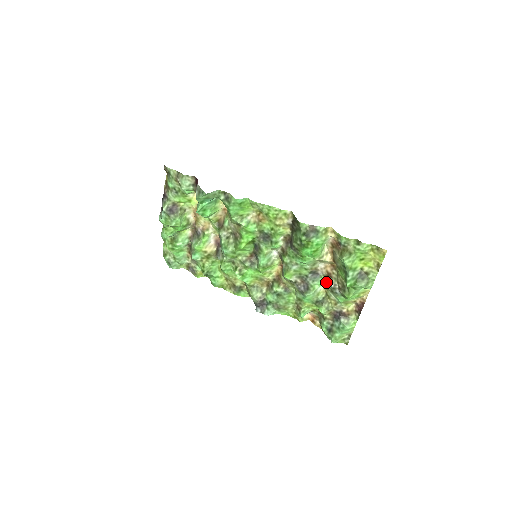
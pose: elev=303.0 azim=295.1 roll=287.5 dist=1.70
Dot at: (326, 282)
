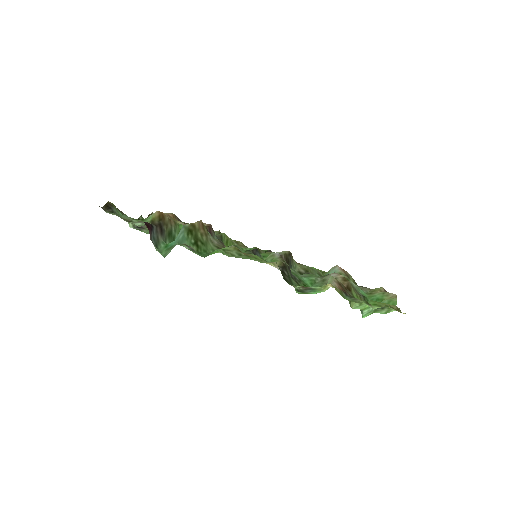
Dot at: occluded
